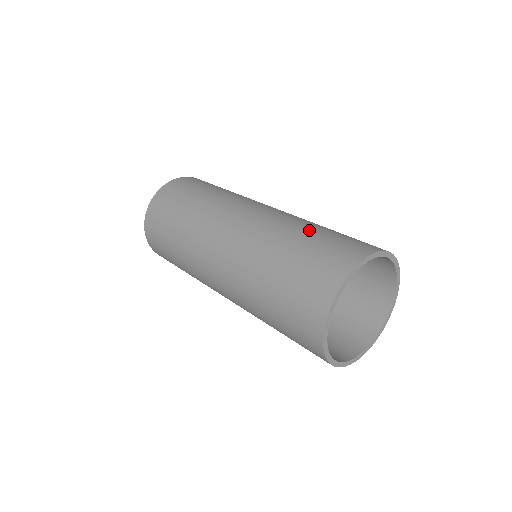
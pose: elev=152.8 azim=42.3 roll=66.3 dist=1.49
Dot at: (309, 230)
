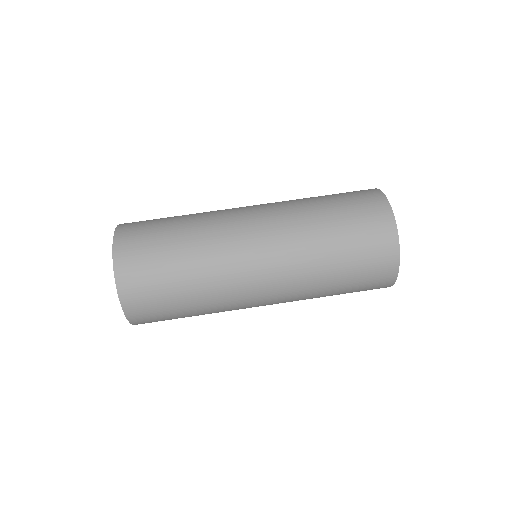
Dot at: (334, 260)
